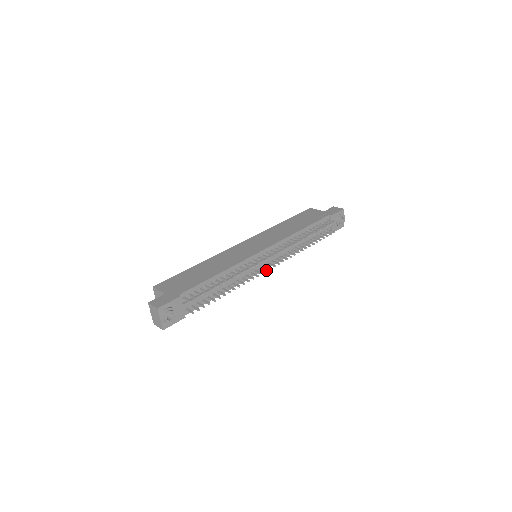
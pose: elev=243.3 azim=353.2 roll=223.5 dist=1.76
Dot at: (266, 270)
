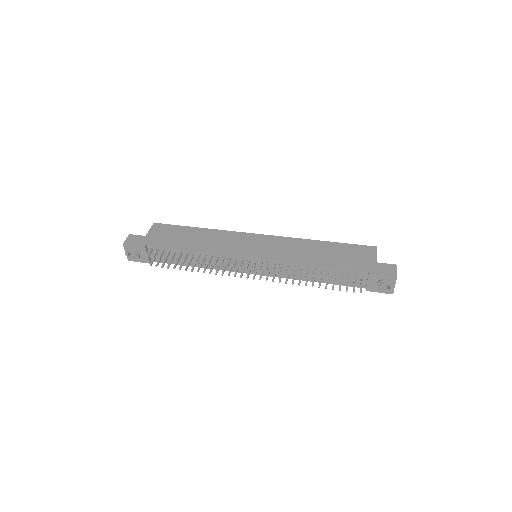
Dot at: (241, 276)
